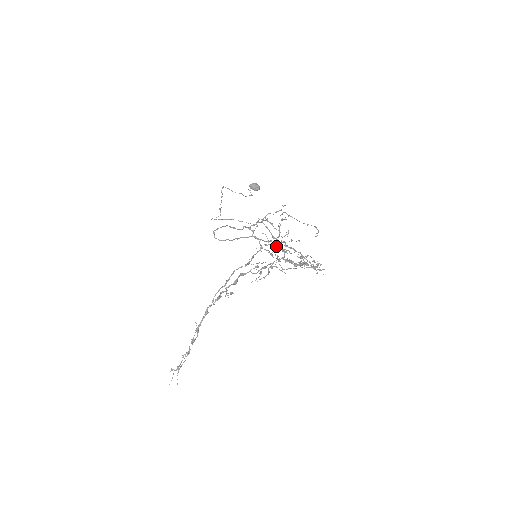
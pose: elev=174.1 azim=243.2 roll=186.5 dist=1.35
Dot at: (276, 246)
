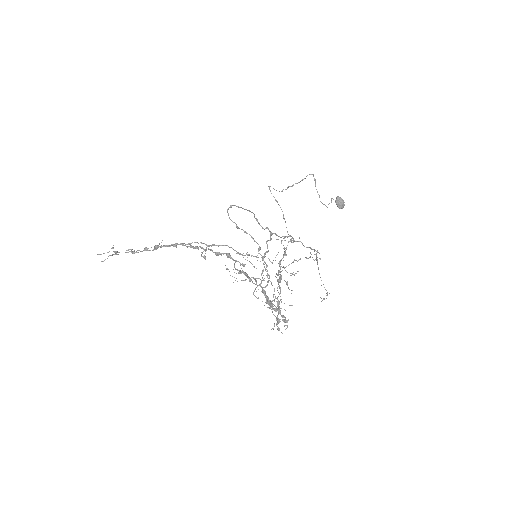
Dot at: occluded
